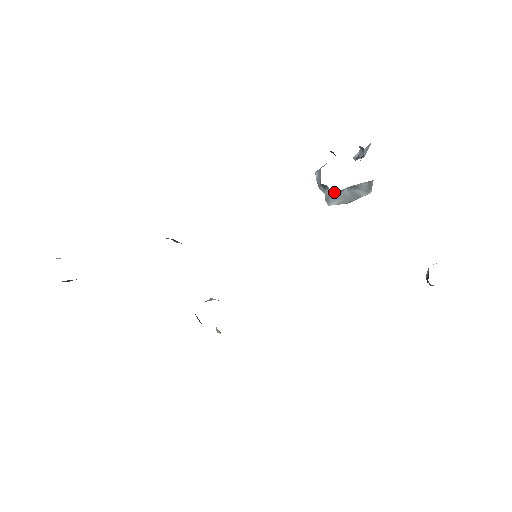
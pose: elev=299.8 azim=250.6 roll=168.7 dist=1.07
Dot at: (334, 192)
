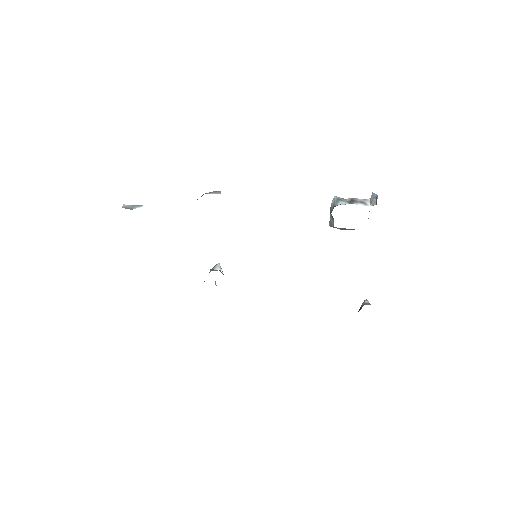
Dot at: occluded
